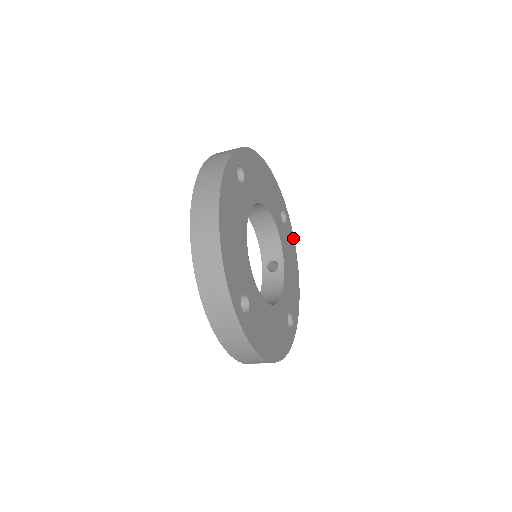
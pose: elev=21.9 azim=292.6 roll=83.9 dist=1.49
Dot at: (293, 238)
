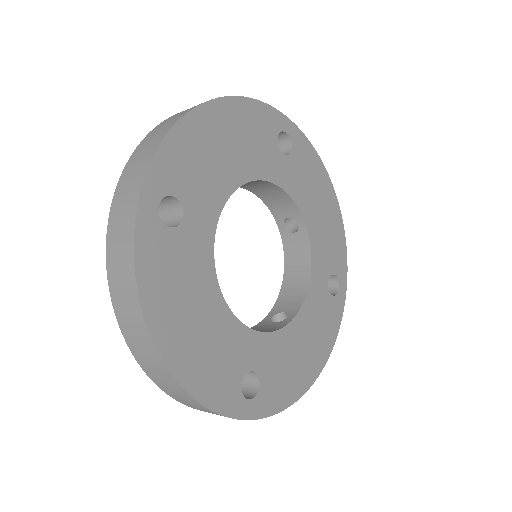
Dot at: (313, 150)
